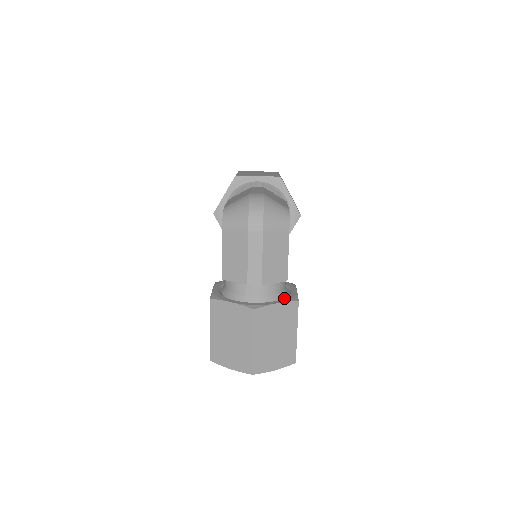
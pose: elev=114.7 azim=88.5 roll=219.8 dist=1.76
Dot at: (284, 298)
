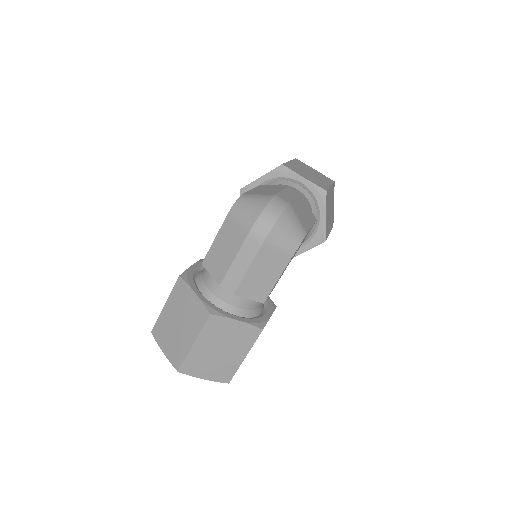
Dot at: (251, 318)
